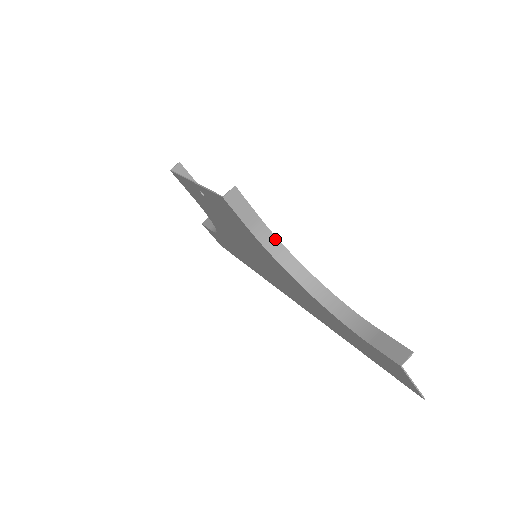
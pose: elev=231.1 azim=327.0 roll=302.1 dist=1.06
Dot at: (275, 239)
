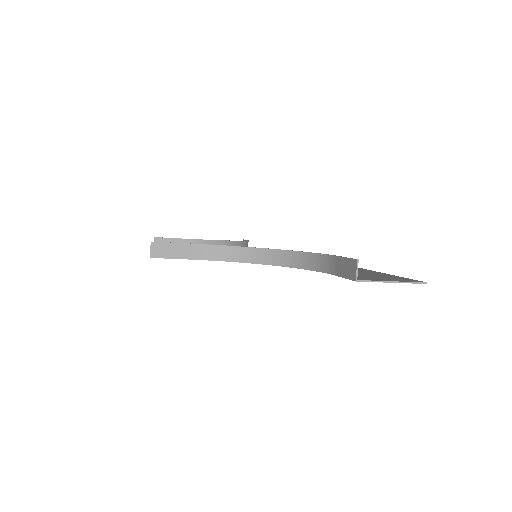
Dot at: (221, 247)
